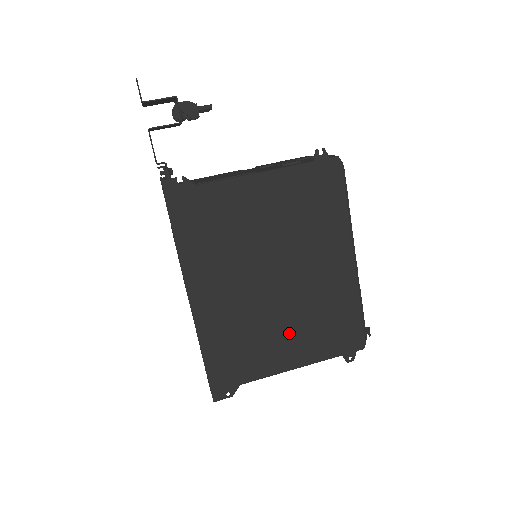
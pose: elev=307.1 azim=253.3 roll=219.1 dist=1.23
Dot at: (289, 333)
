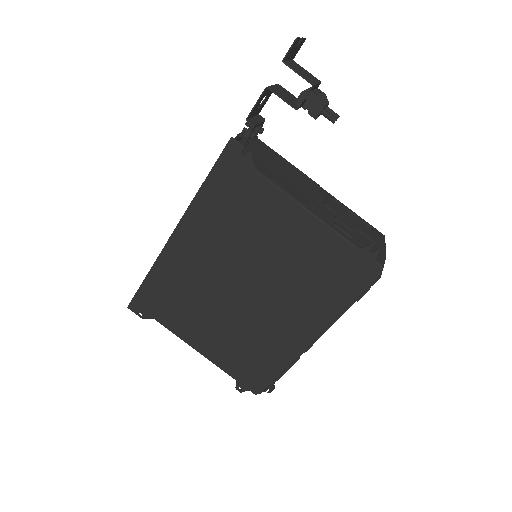
Dot at: (216, 329)
